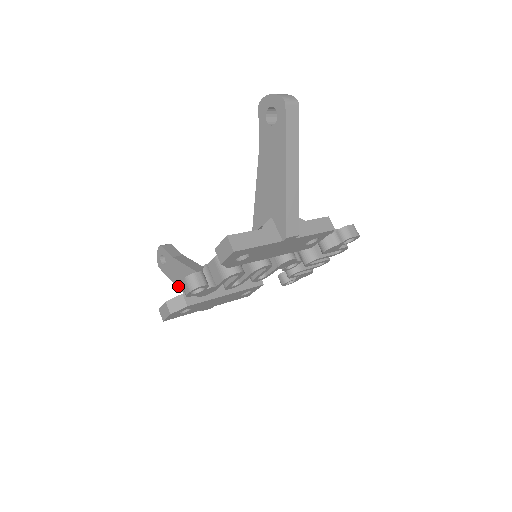
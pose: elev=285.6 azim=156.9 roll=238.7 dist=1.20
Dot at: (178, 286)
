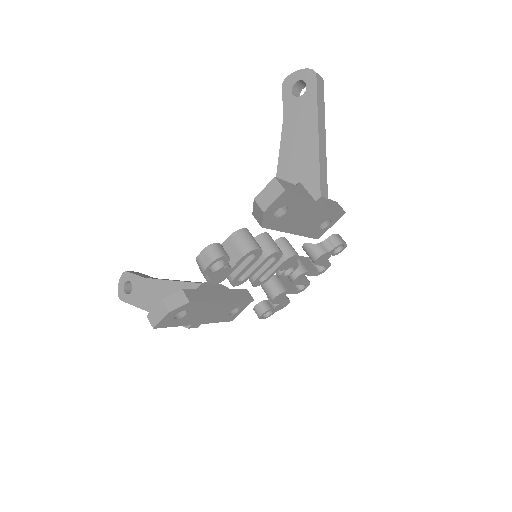
Dot at: occluded
